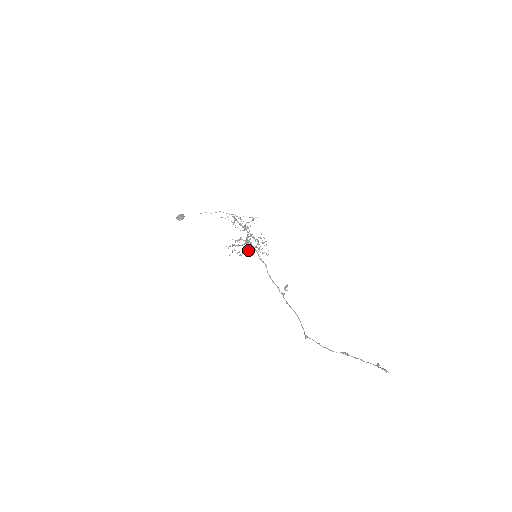
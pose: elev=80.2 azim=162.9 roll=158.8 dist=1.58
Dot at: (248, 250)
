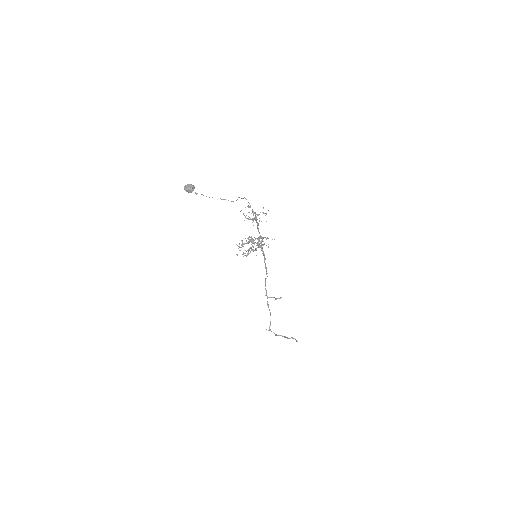
Dot at: occluded
